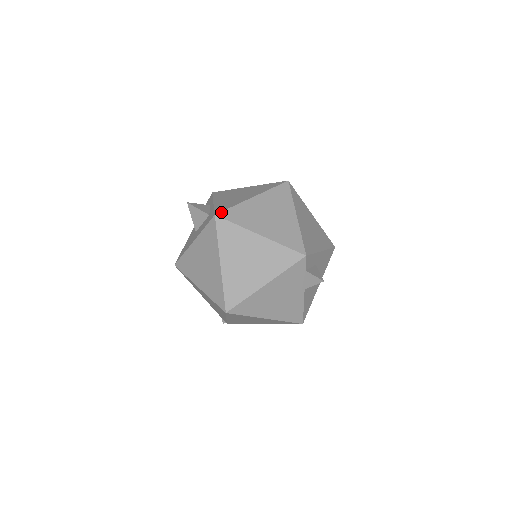
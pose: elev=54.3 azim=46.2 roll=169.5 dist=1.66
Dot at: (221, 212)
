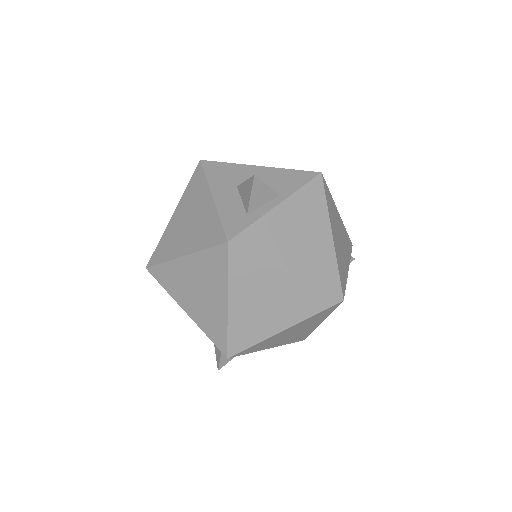
Dot at: (237, 247)
